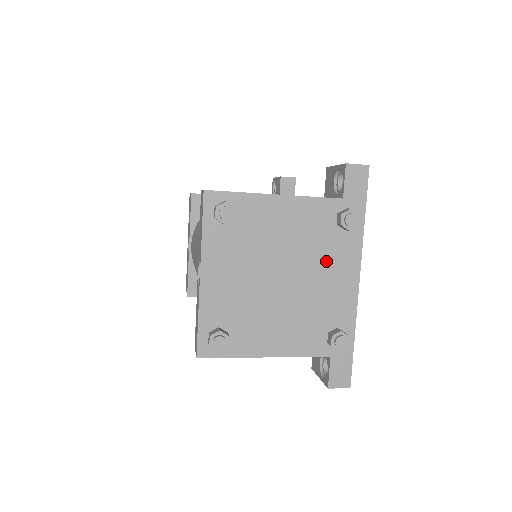
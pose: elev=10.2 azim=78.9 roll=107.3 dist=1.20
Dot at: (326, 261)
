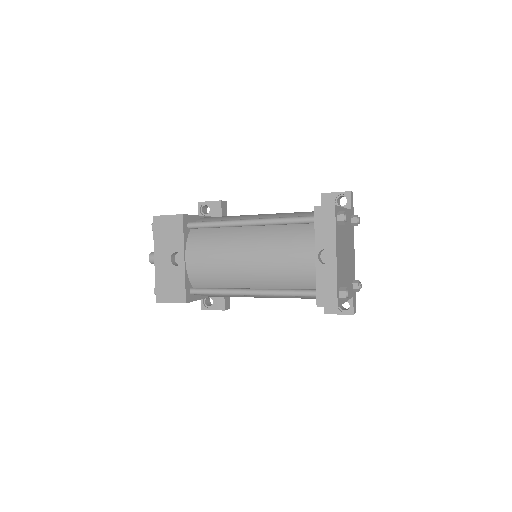
Dot at: (351, 244)
